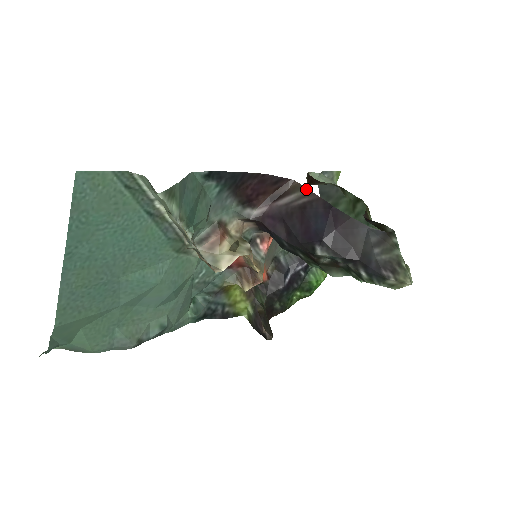
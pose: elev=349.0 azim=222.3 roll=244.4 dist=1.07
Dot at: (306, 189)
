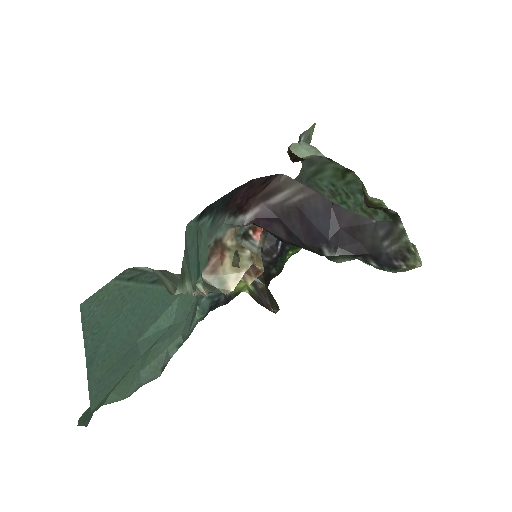
Dot at: (299, 184)
